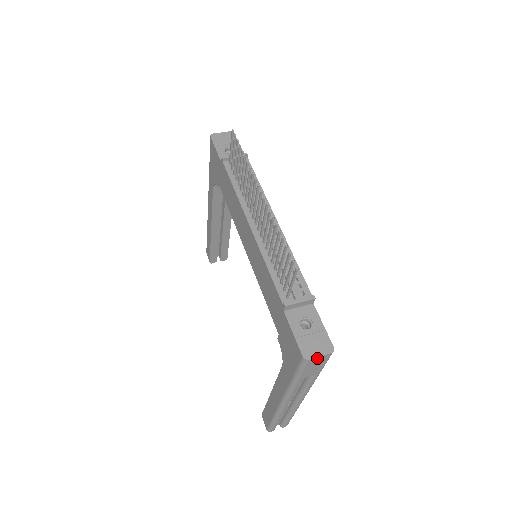
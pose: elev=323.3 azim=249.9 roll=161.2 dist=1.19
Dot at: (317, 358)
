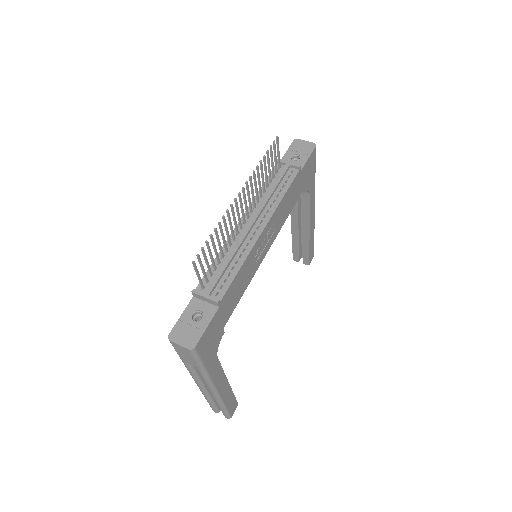
Dot at: (178, 345)
